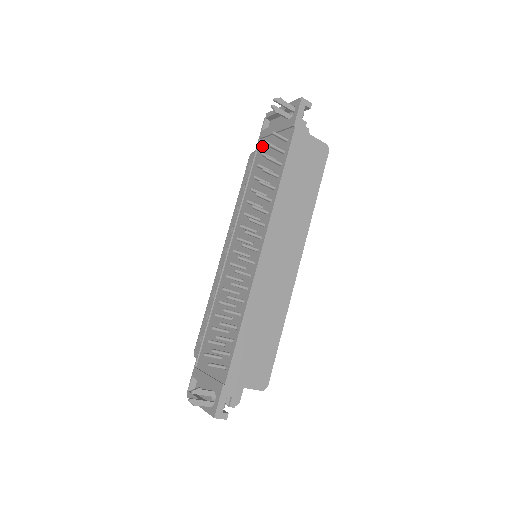
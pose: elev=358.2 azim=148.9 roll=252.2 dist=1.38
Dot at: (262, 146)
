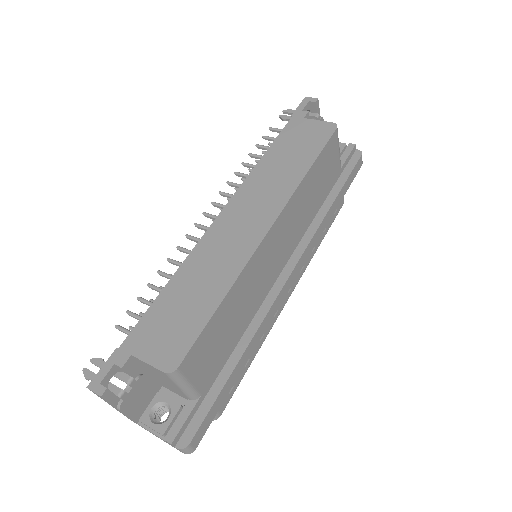
Dot at: occluded
